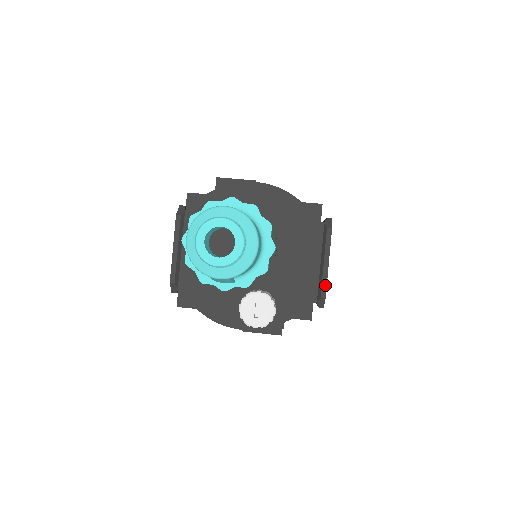
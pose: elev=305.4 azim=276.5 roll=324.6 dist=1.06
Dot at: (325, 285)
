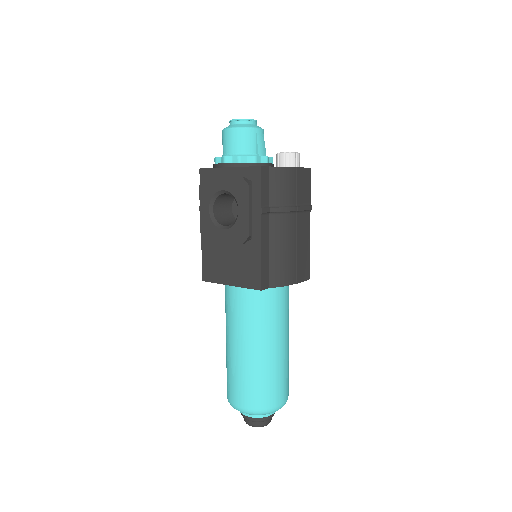
Dot at: occluded
